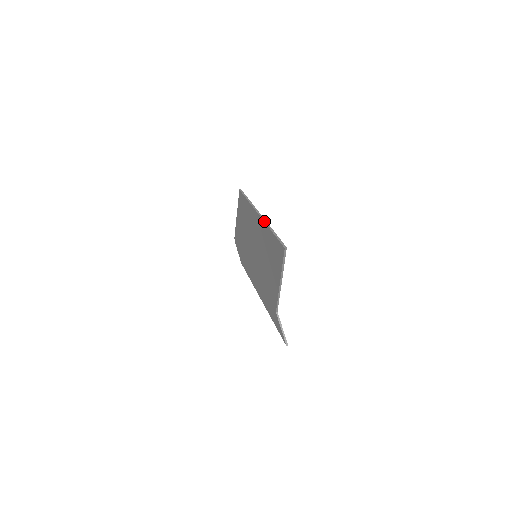
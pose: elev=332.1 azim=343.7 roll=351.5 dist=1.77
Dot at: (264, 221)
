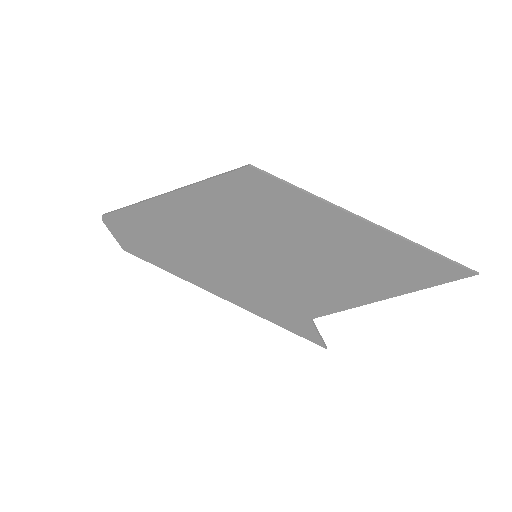
Dot at: (390, 232)
